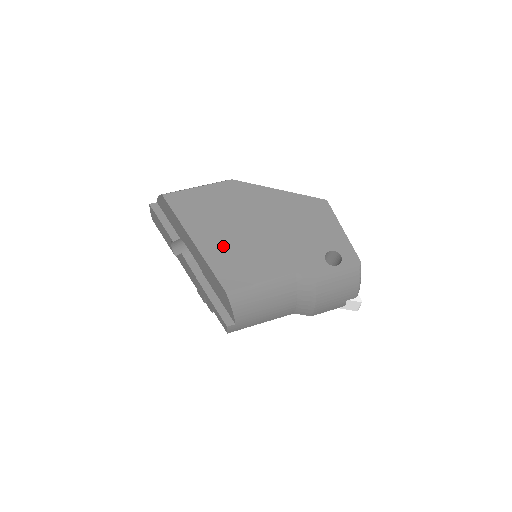
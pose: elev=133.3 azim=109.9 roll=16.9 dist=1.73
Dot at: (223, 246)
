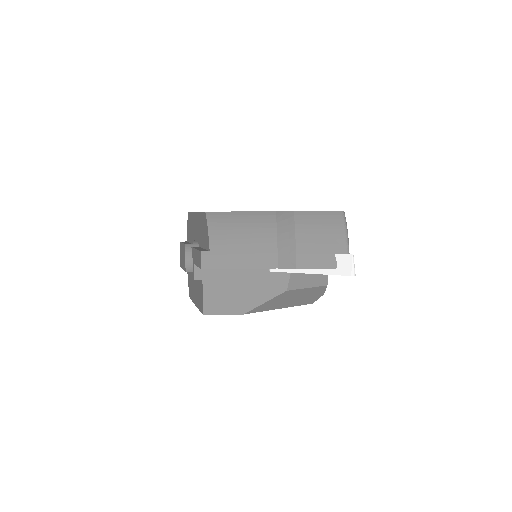
Dot at: occluded
